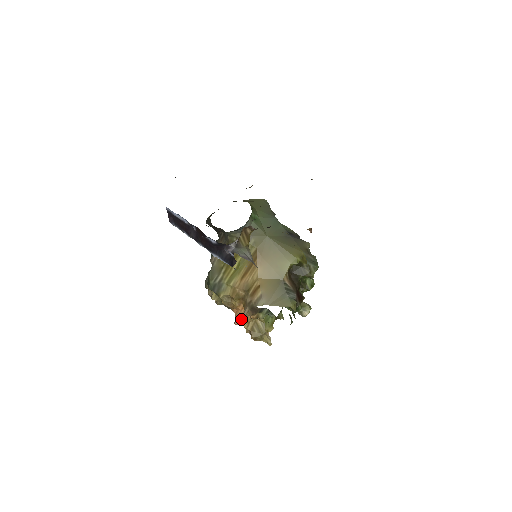
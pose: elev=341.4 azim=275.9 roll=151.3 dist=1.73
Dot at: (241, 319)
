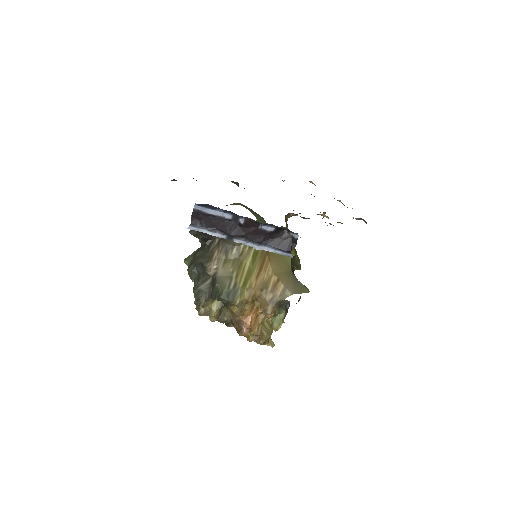
Dot at: (253, 324)
